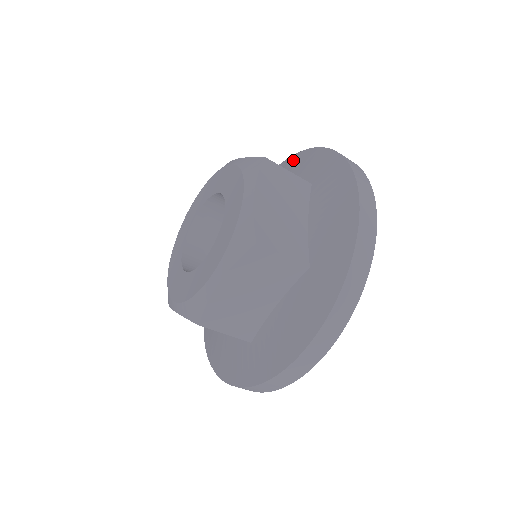
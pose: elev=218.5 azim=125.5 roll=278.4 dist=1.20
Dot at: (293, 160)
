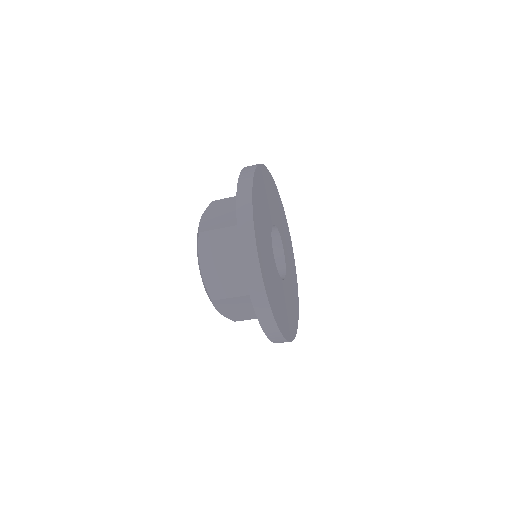
Dot at: occluded
